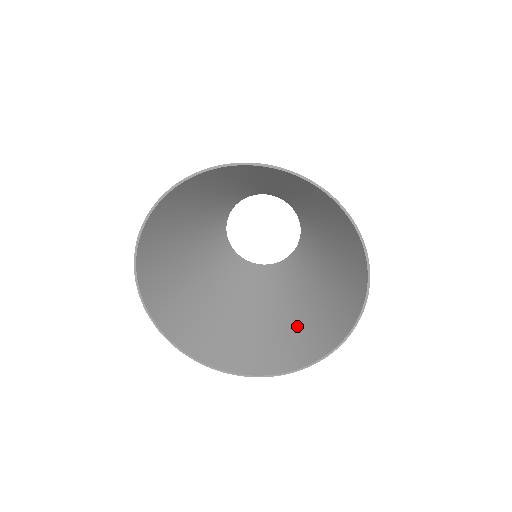
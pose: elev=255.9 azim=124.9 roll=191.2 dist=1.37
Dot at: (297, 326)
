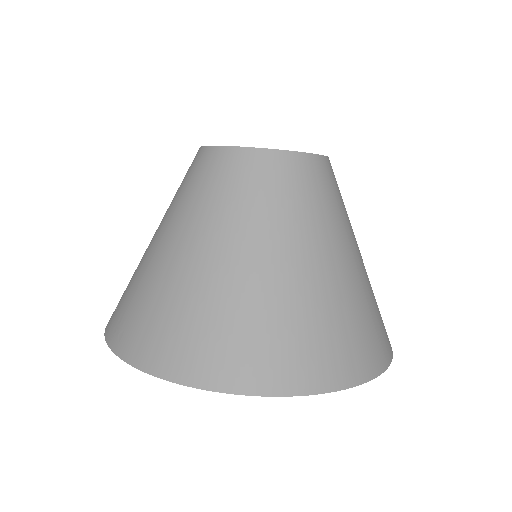
Dot at: occluded
